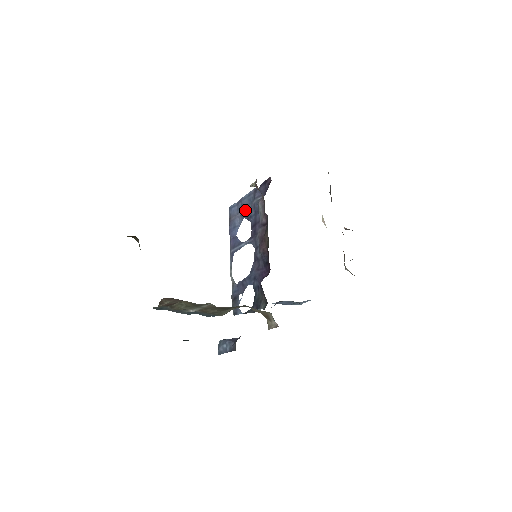
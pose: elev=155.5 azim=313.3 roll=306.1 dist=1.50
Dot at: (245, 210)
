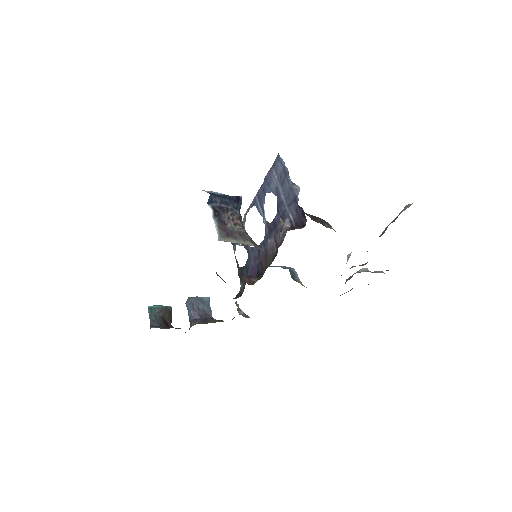
Dot at: (280, 195)
